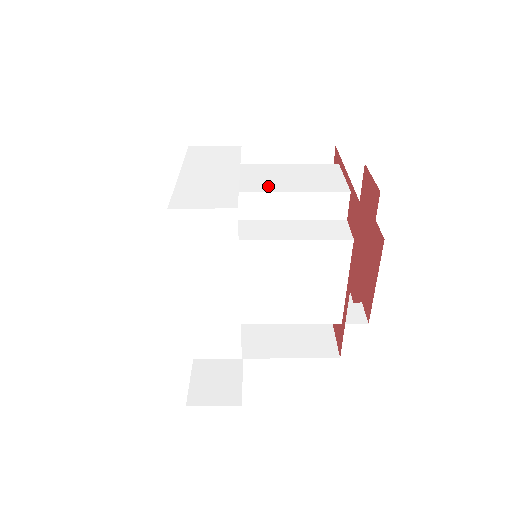
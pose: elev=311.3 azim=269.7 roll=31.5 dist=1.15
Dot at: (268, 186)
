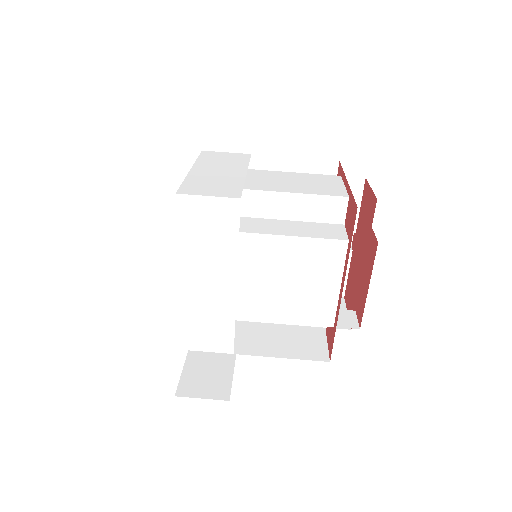
Dot at: (272, 187)
